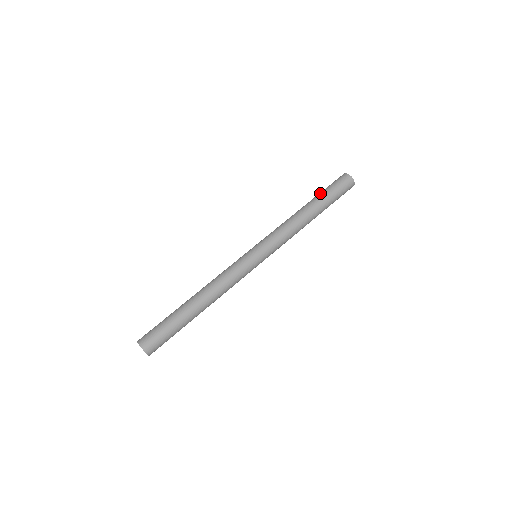
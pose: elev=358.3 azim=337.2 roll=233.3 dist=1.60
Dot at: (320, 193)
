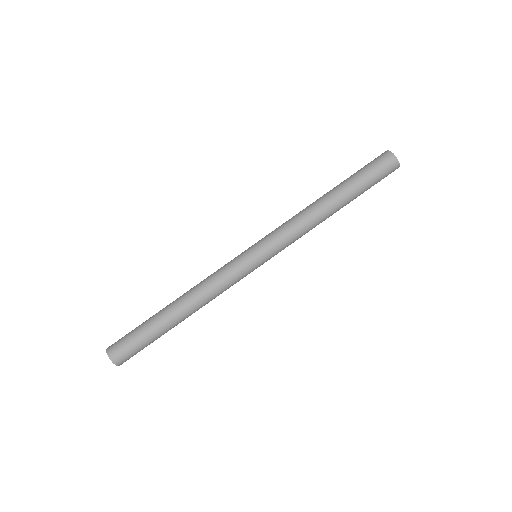
Dot at: (355, 182)
